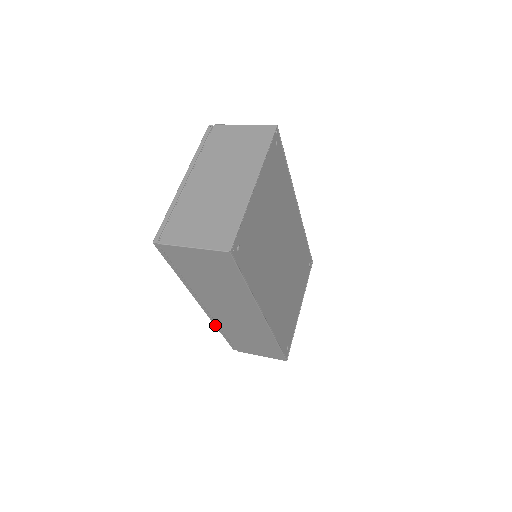
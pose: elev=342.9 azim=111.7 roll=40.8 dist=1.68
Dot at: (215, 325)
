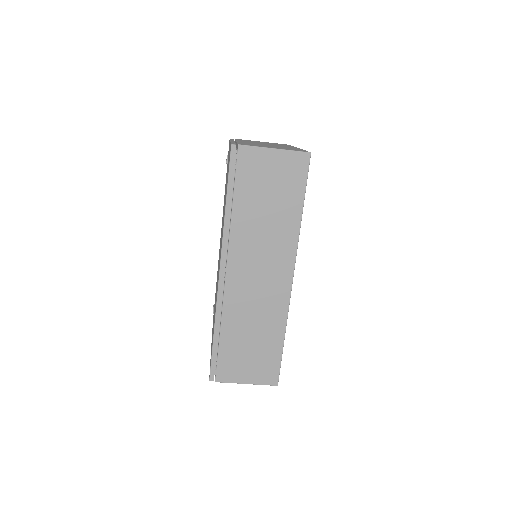
Dot at: (216, 315)
